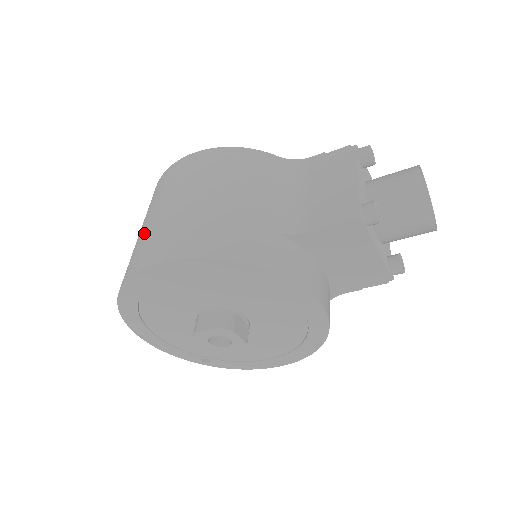
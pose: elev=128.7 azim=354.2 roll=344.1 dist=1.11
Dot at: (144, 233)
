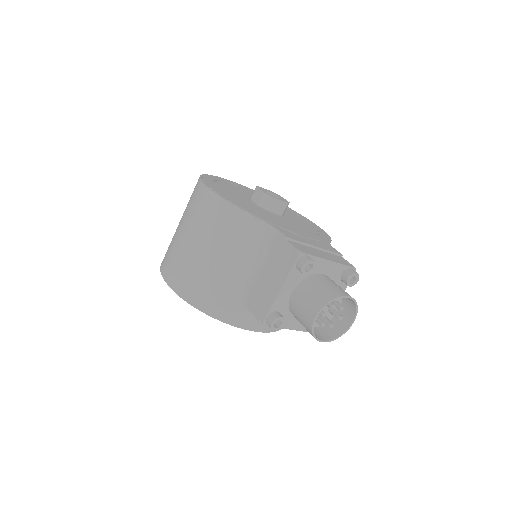
Dot at: (174, 236)
